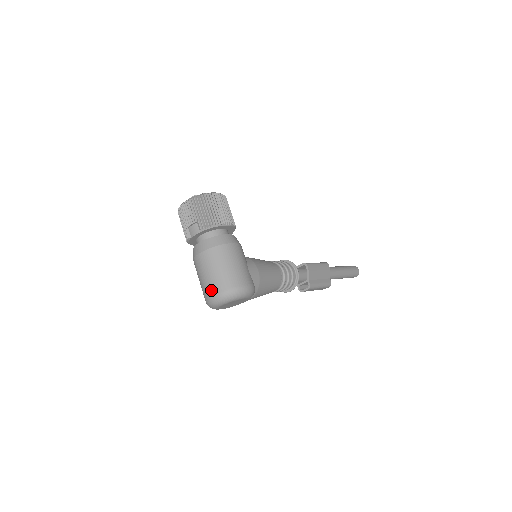
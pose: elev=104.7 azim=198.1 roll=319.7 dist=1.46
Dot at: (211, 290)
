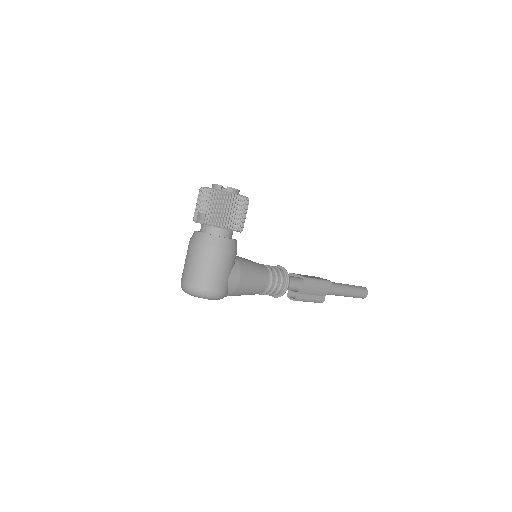
Dot at: (186, 279)
